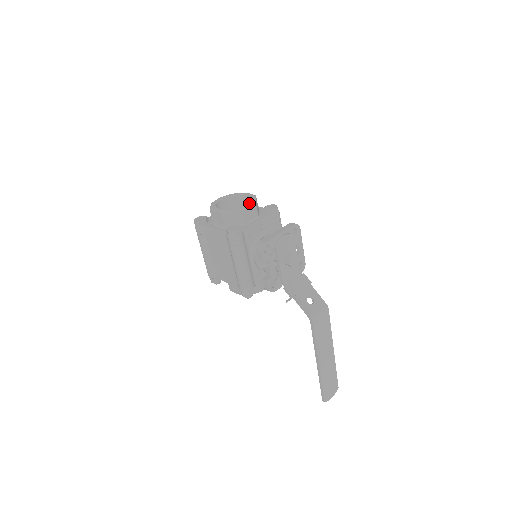
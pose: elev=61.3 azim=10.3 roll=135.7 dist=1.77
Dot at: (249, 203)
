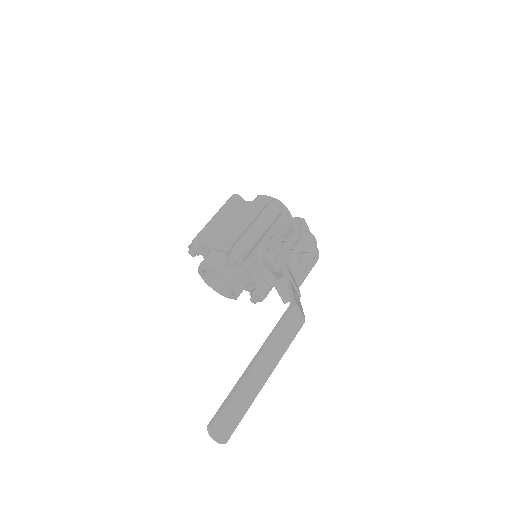
Dot at: (291, 216)
